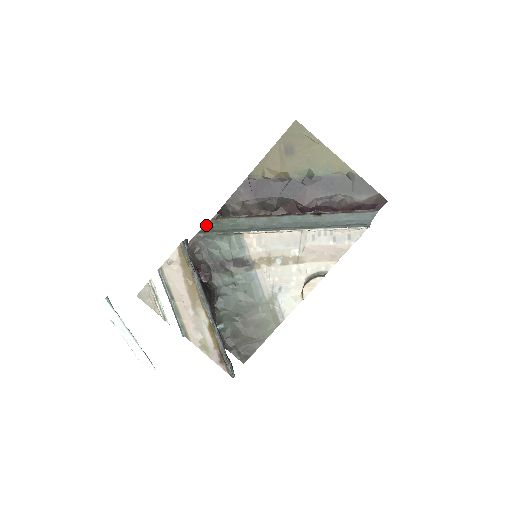
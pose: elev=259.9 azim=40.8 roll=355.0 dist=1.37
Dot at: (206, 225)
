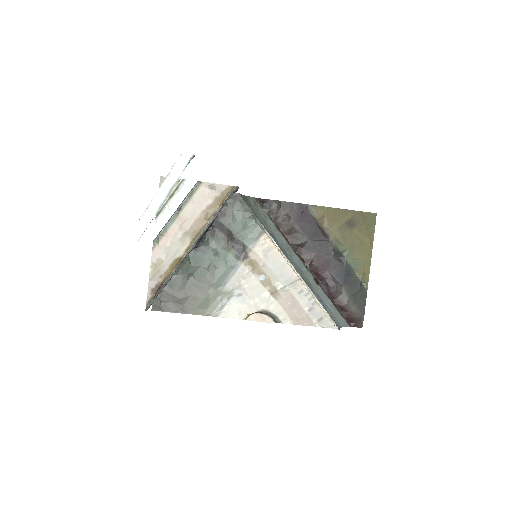
Dot at: (248, 196)
